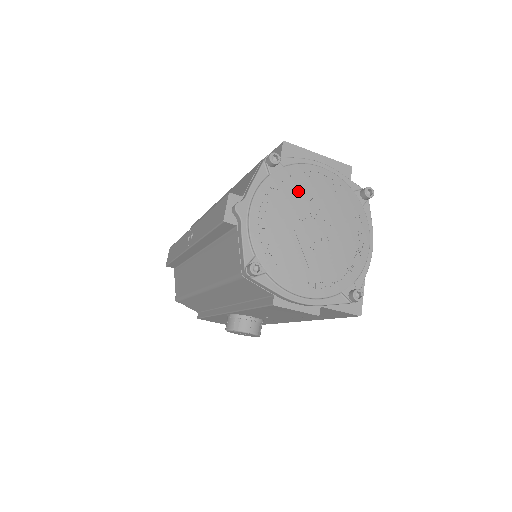
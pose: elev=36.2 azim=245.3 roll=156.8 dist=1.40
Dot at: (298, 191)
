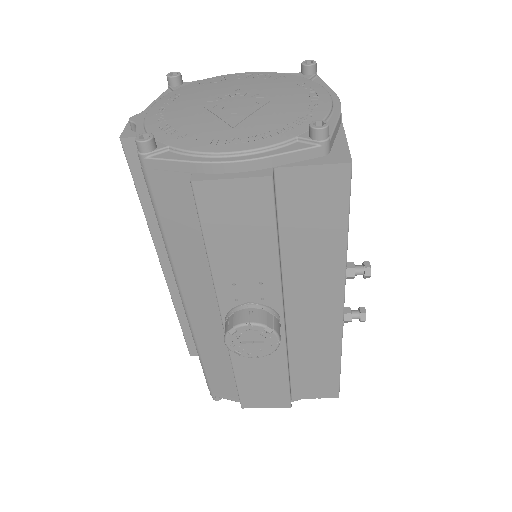
Dot at: (210, 88)
